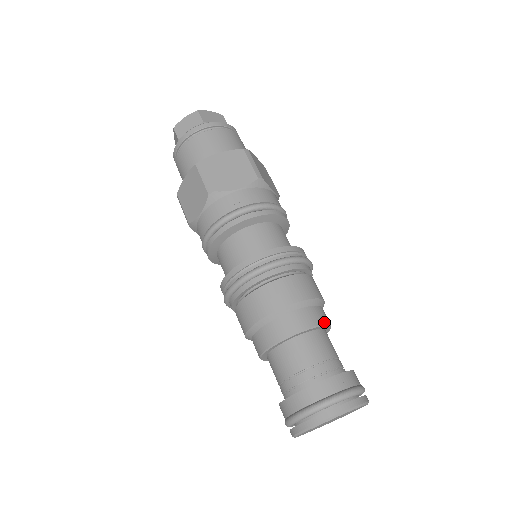
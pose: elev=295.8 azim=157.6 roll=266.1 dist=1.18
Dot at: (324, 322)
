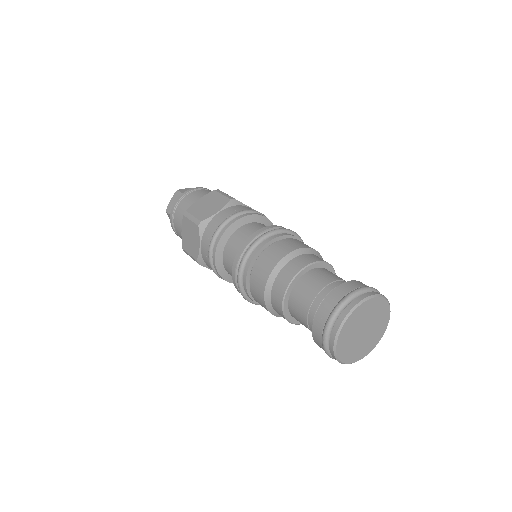
Dot at: (320, 260)
